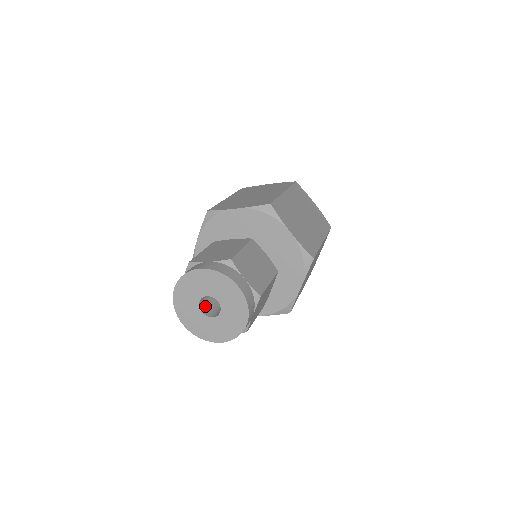
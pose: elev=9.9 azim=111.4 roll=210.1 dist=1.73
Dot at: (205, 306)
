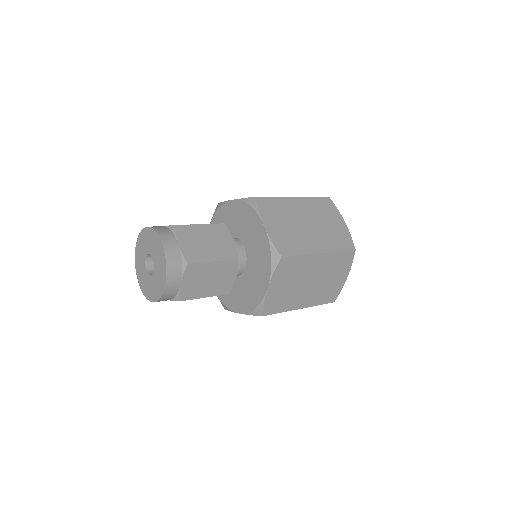
Dot at: occluded
